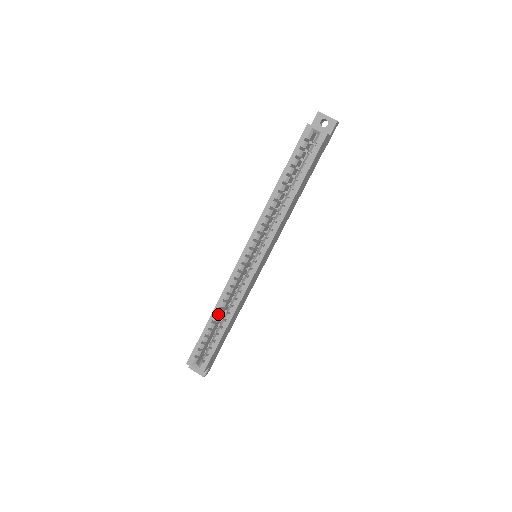
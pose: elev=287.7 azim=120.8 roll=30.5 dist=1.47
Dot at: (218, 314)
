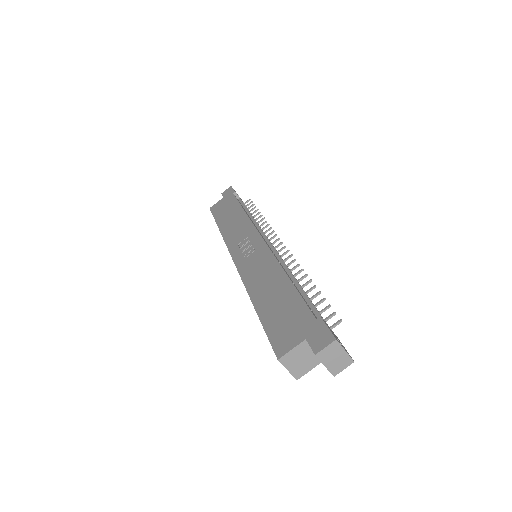
Dot at: occluded
